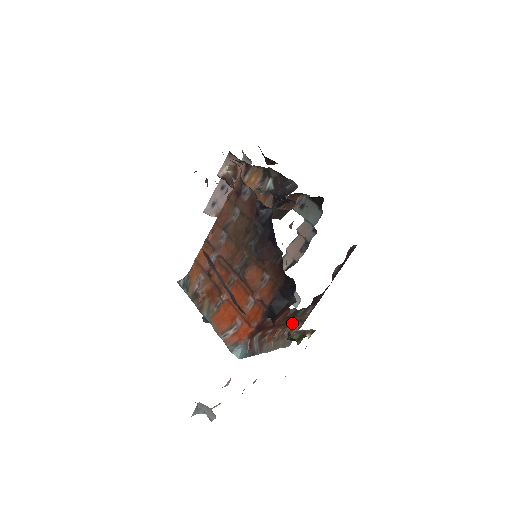
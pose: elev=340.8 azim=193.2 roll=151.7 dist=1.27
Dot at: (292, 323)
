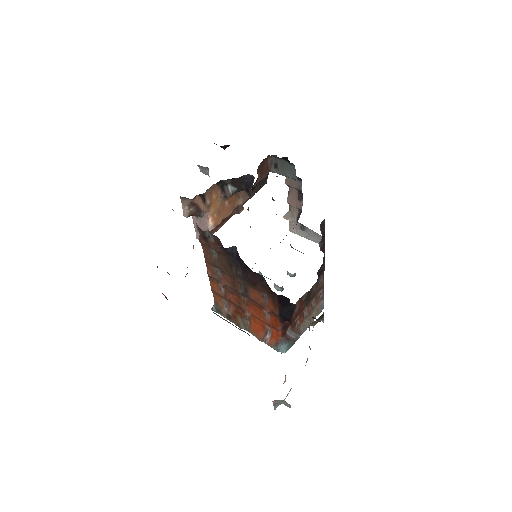
Dot at: (313, 297)
